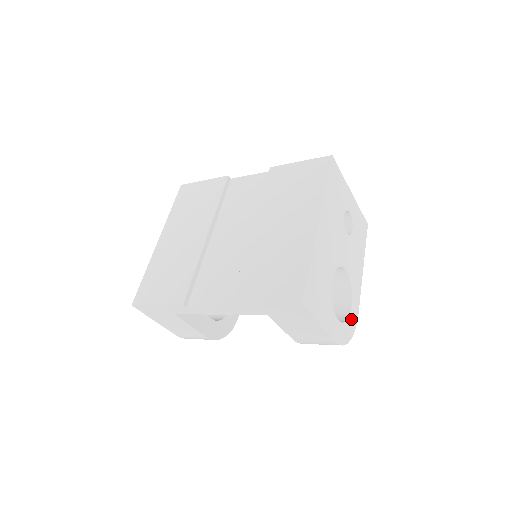
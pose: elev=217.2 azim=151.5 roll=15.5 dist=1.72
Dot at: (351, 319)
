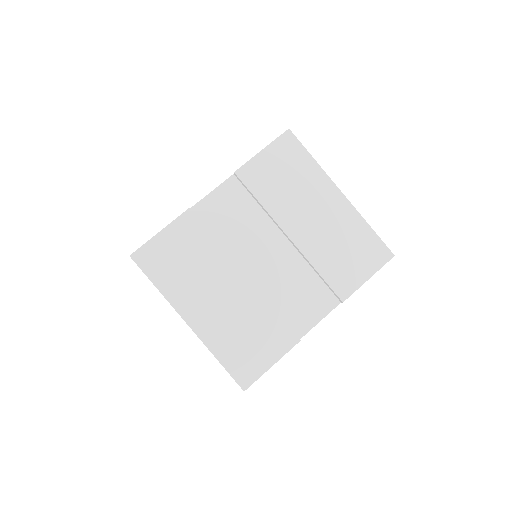
Dot at: occluded
